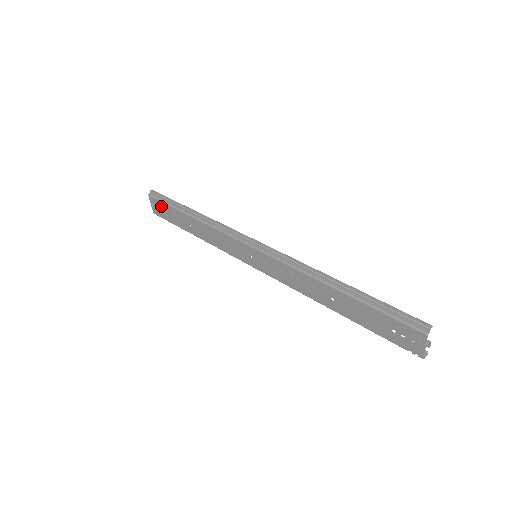
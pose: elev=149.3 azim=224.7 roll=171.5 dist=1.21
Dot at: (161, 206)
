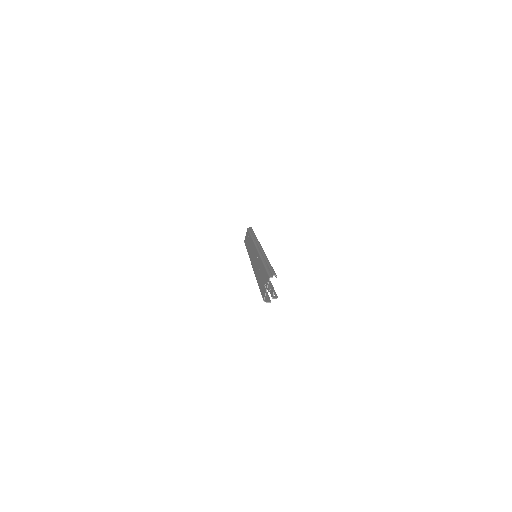
Dot at: (247, 234)
